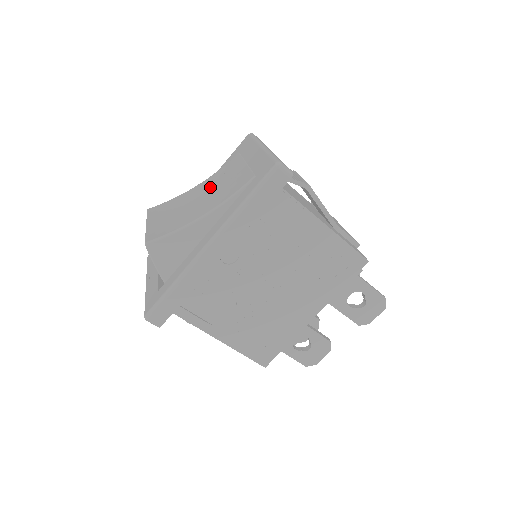
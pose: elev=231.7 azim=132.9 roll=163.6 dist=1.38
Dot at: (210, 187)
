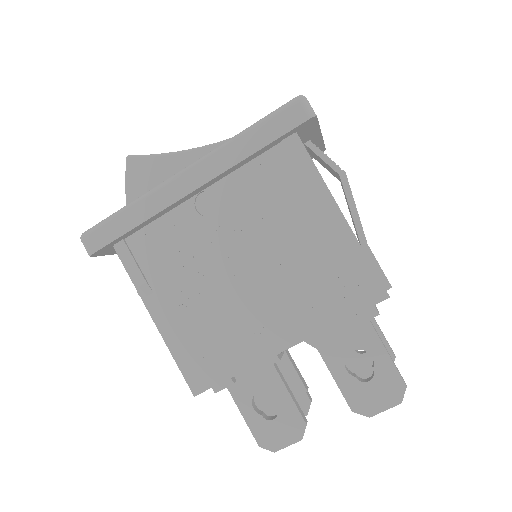
Dot at: occluded
